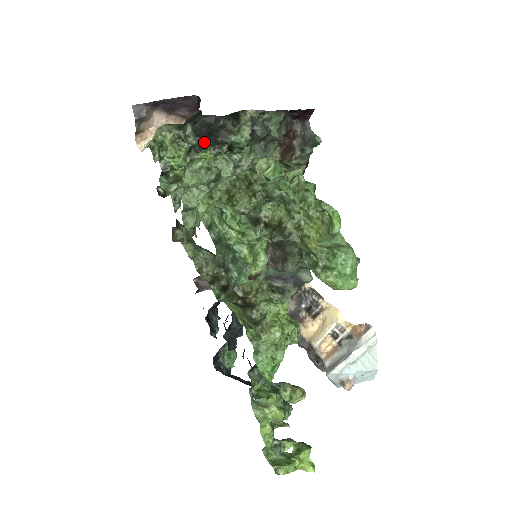
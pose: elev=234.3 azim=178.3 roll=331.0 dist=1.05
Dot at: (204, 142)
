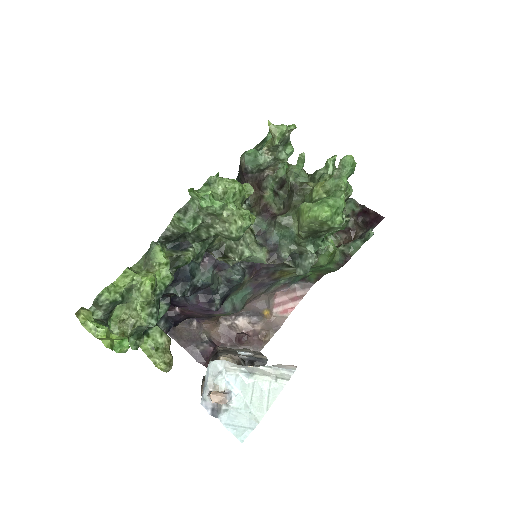
Dot at: occluded
